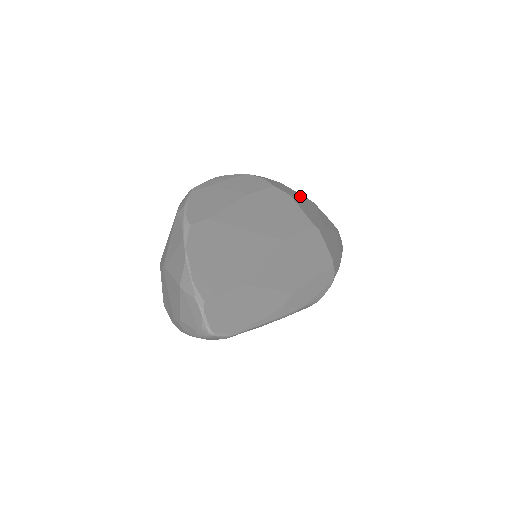
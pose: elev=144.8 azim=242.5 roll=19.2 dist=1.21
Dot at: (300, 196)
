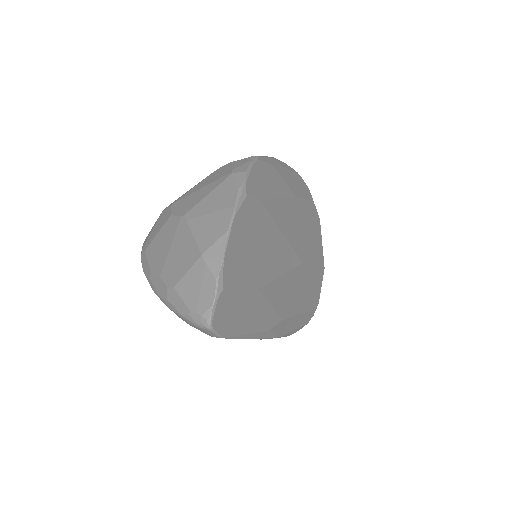
Dot at: occluded
